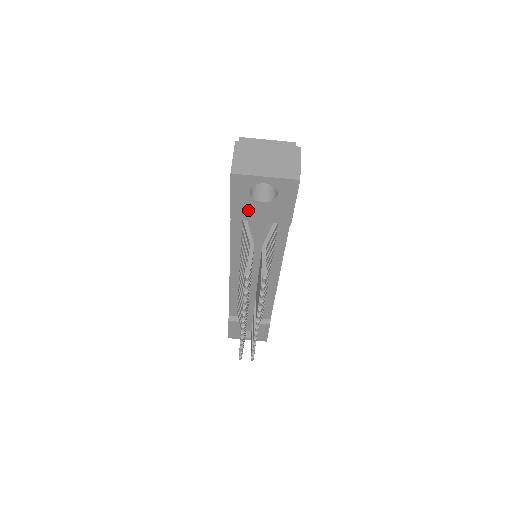
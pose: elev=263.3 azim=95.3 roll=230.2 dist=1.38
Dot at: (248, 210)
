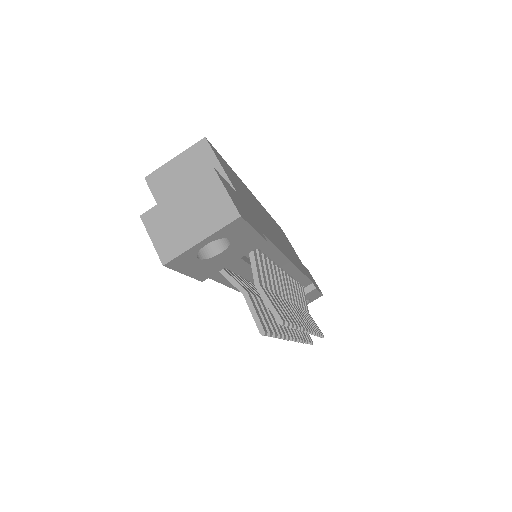
Dot at: (212, 266)
